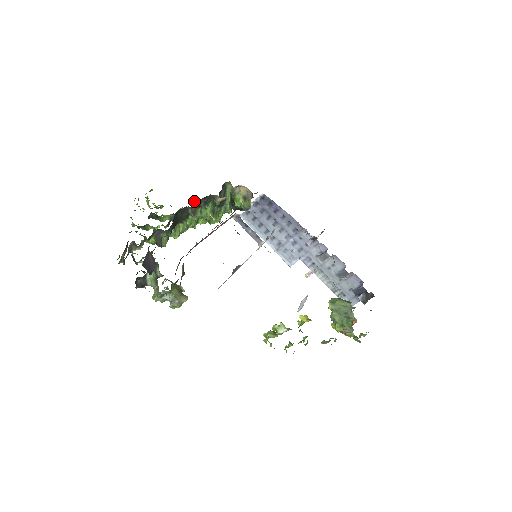
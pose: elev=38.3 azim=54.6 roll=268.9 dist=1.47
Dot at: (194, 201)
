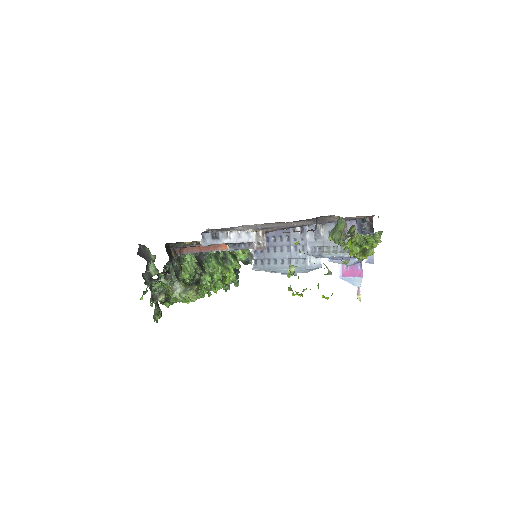
Dot at: (195, 257)
